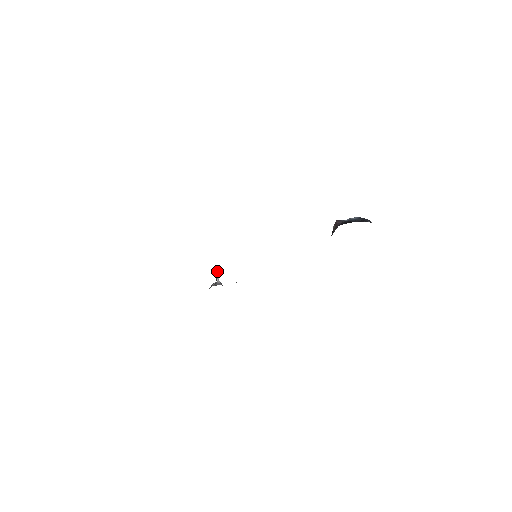
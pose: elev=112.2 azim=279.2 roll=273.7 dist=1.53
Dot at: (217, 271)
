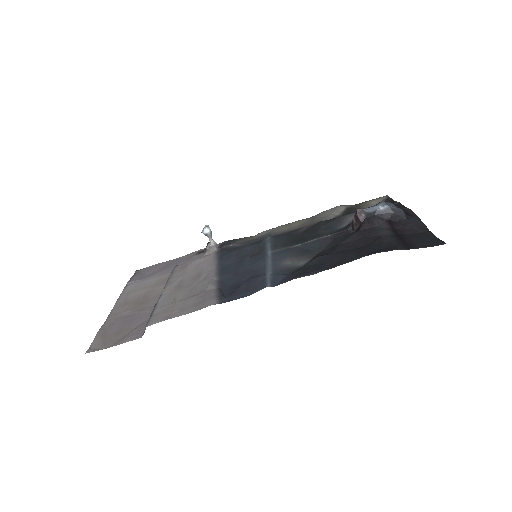
Dot at: (207, 231)
